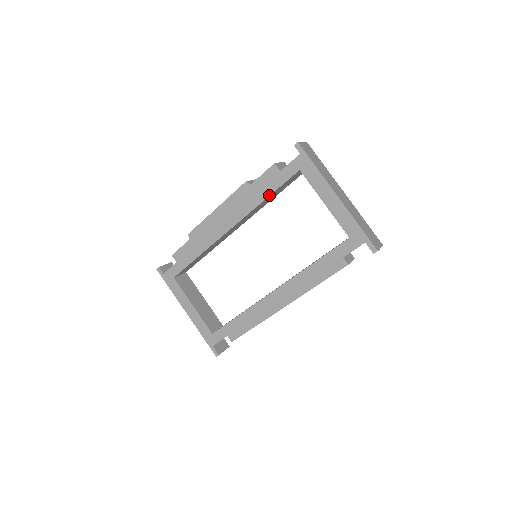
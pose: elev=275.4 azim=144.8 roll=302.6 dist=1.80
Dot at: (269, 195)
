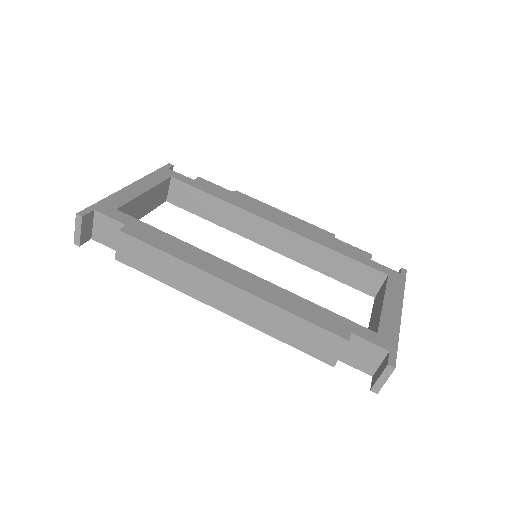
Dot at: (342, 253)
